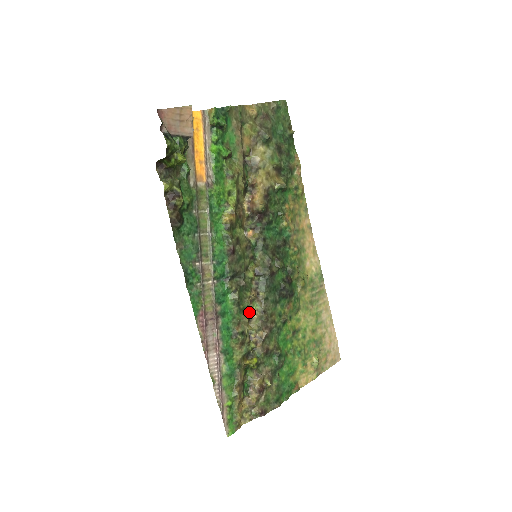
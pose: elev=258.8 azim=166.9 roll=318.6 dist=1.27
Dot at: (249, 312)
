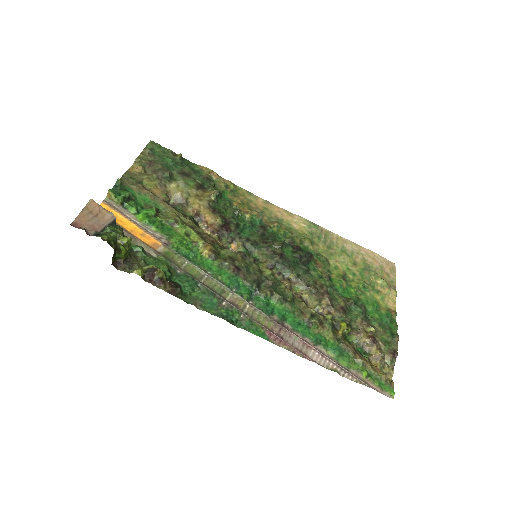
Dot at: (298, 298)
